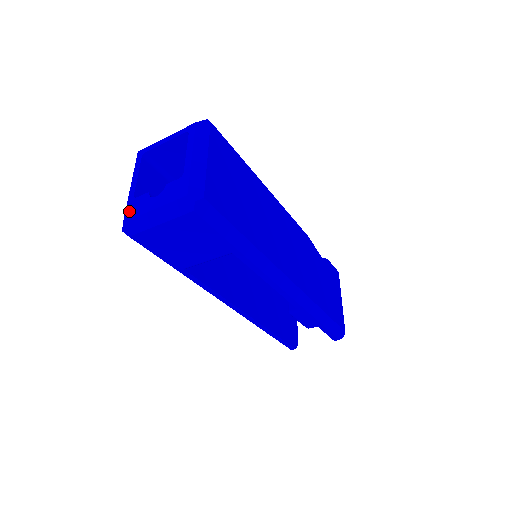
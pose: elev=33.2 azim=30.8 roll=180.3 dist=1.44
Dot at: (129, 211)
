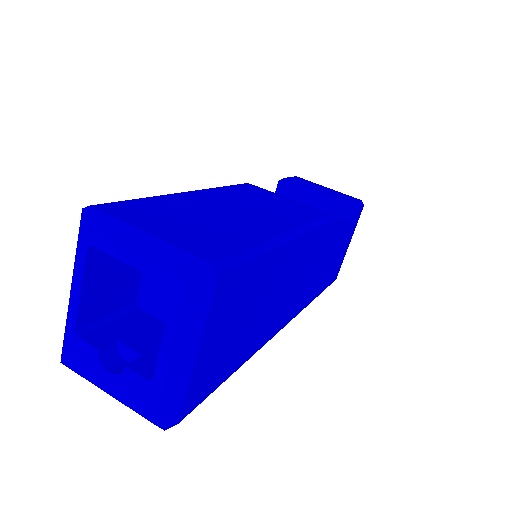
Dot at: (68, 353)
